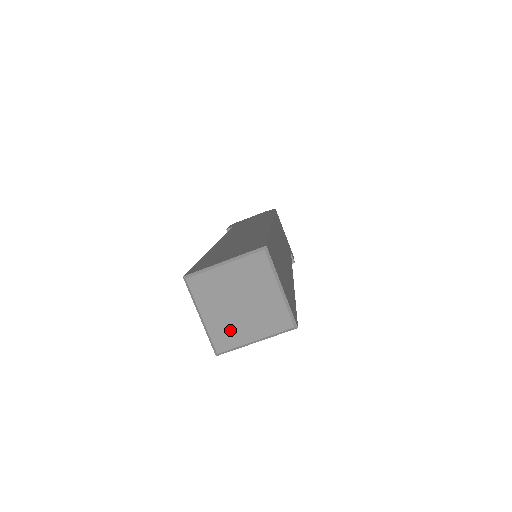
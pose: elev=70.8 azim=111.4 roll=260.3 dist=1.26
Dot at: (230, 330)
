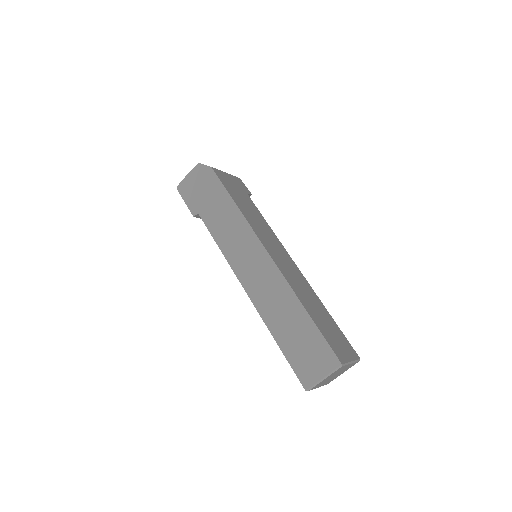
Dot at: occluded
